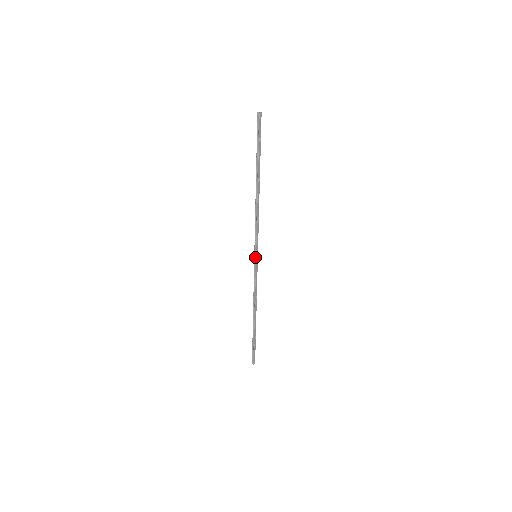
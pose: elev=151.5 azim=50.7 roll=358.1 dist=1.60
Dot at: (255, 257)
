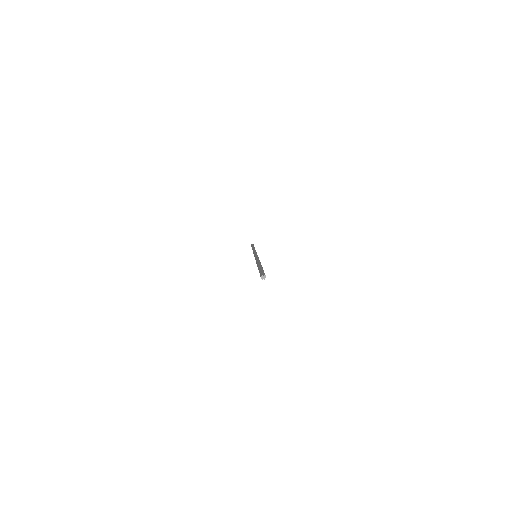
Dot at: (256, 255)
